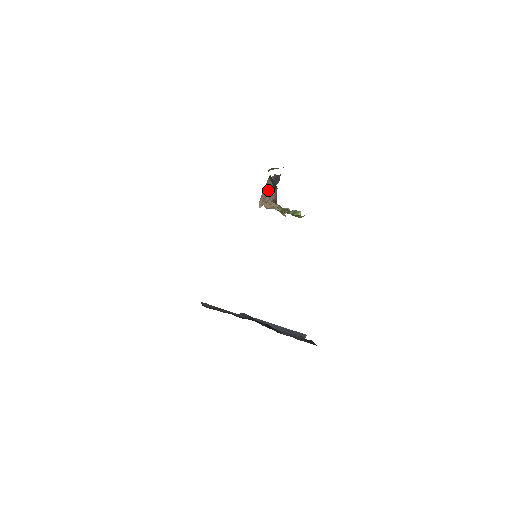
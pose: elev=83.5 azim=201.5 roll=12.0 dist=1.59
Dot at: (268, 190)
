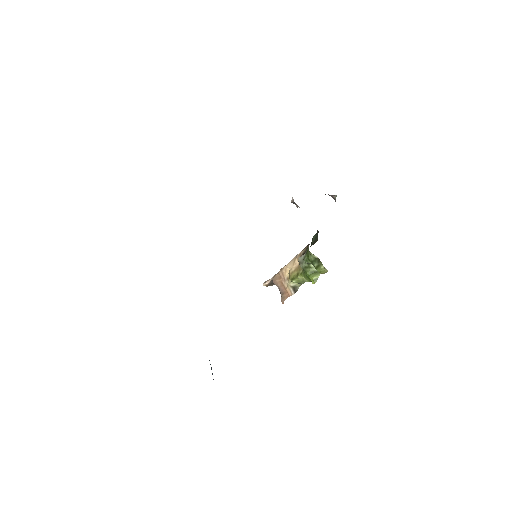
Dot at: occluded
